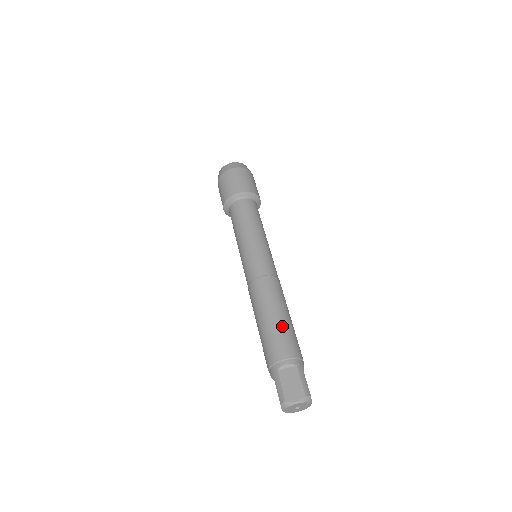
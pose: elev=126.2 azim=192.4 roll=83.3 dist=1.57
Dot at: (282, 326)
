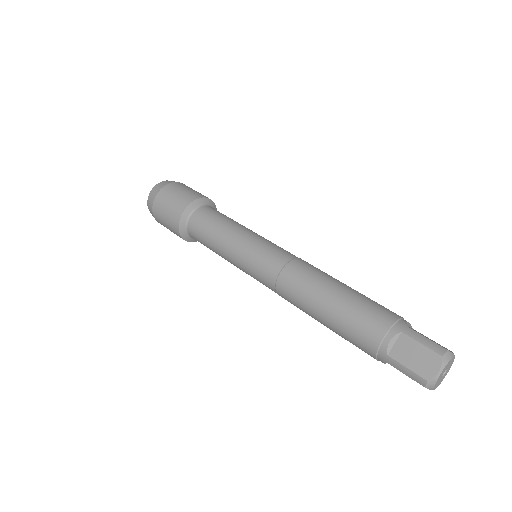
Dot at: occluded
